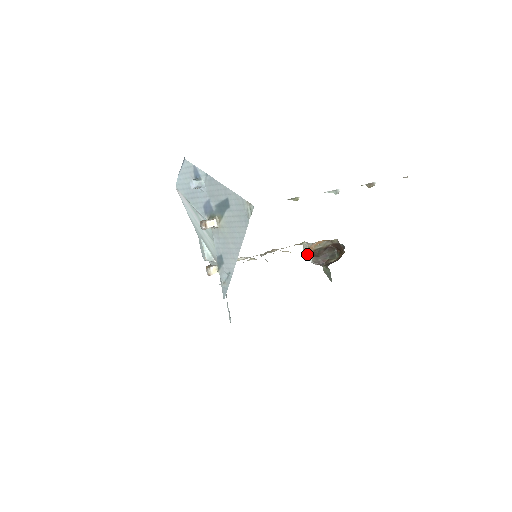
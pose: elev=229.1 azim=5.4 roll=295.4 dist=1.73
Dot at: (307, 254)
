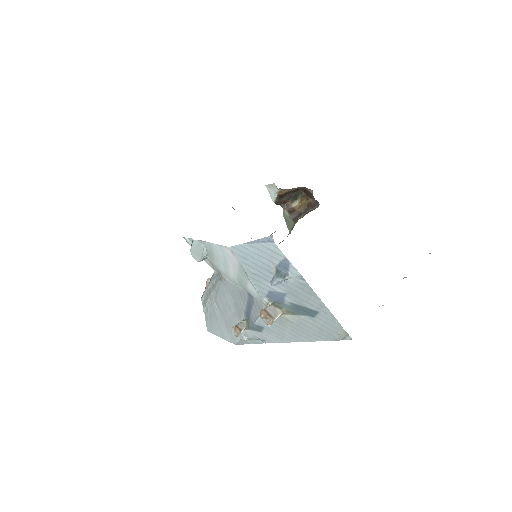
Dot at: (272, 192)
